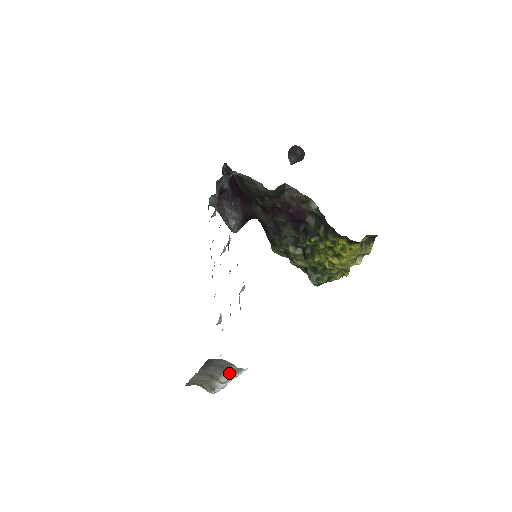
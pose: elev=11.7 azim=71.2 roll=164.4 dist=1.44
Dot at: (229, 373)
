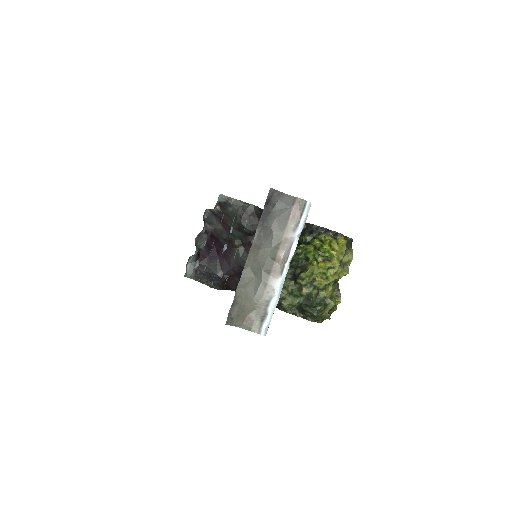
Dot at: (289, 233)
